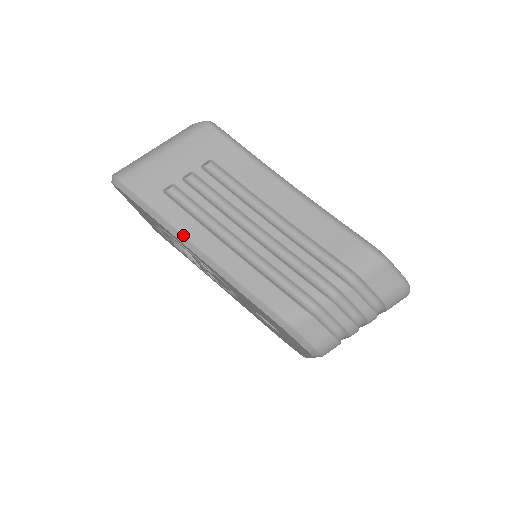
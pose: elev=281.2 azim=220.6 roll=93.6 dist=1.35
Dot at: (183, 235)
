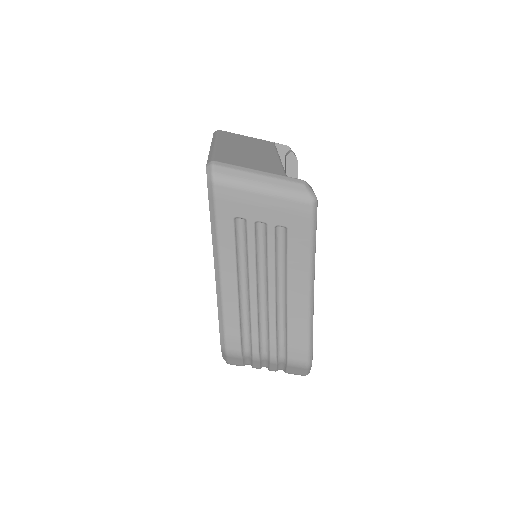
Dot at: (218, 256)
